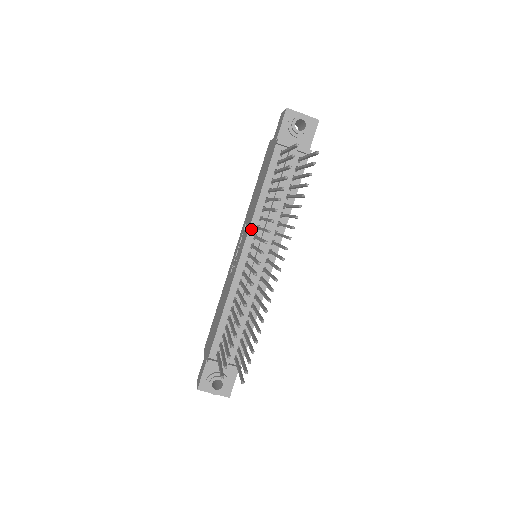
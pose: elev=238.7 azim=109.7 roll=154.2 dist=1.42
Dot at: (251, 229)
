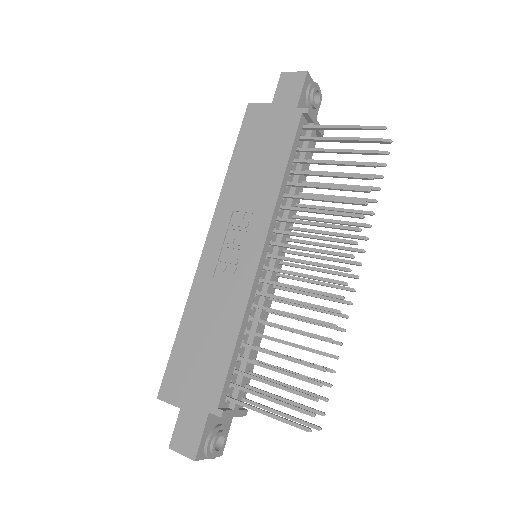
Dot at: (273, 221)
